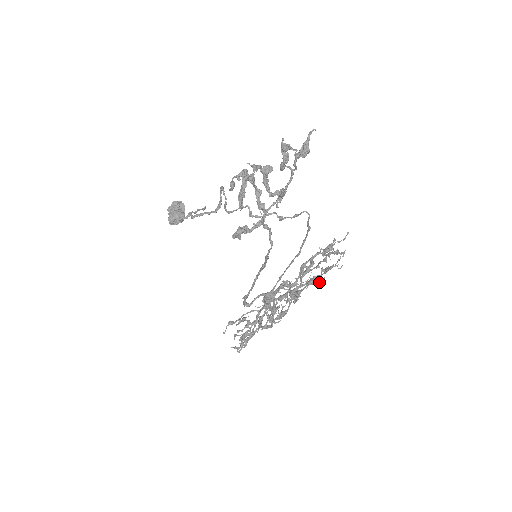
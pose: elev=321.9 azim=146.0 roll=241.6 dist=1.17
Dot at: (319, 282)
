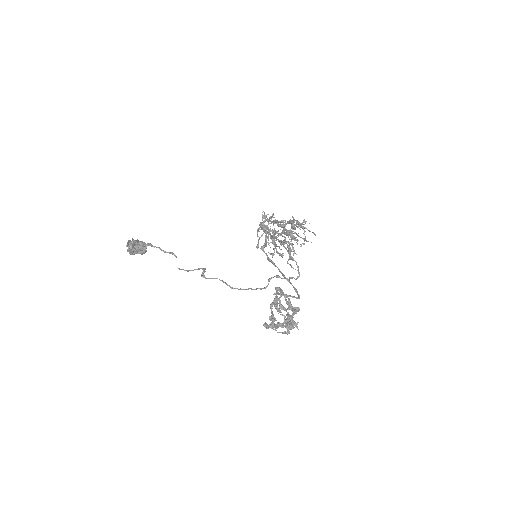
Dot at: occluded
